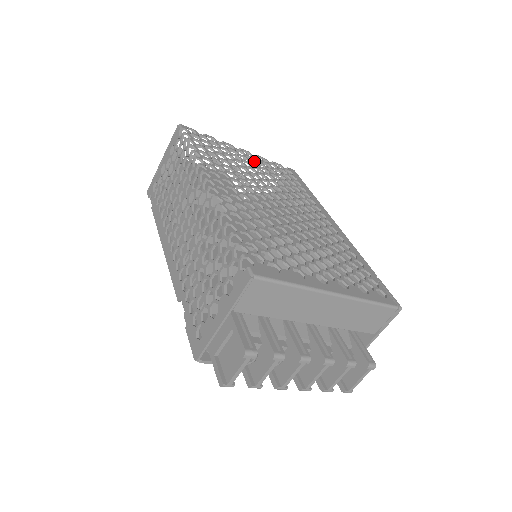
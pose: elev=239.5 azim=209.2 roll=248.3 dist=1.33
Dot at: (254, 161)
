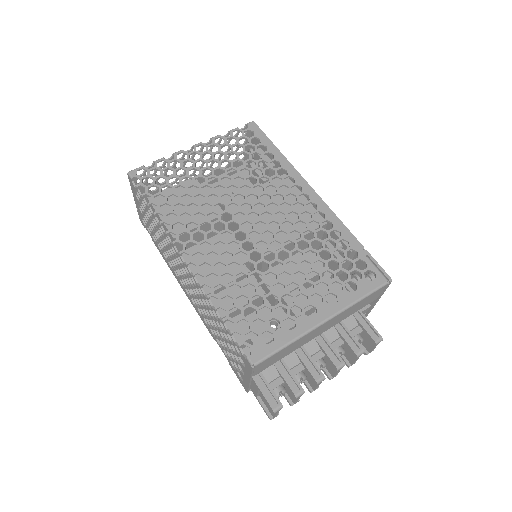
Dot at: occluded
